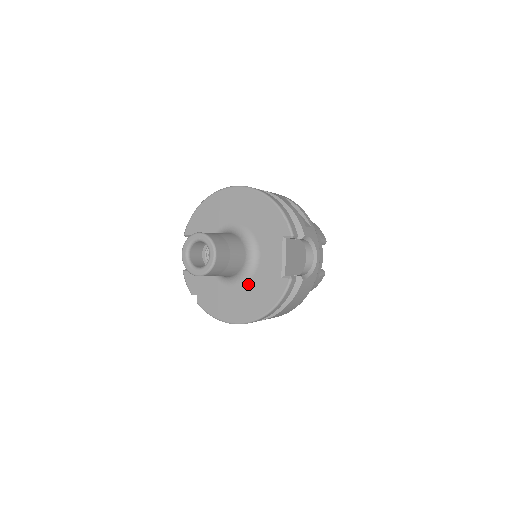
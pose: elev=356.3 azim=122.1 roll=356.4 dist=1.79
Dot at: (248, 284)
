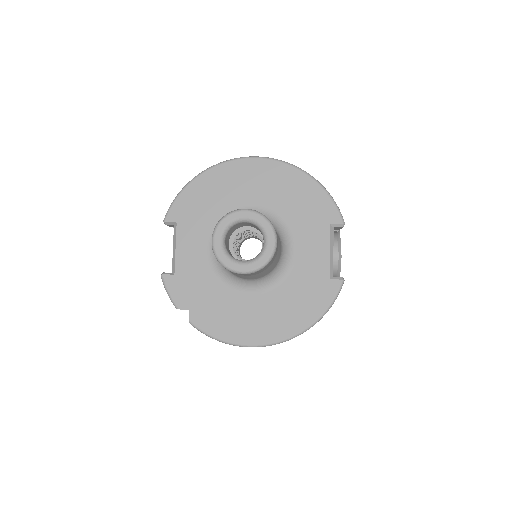
Dot at: (278, 289)
